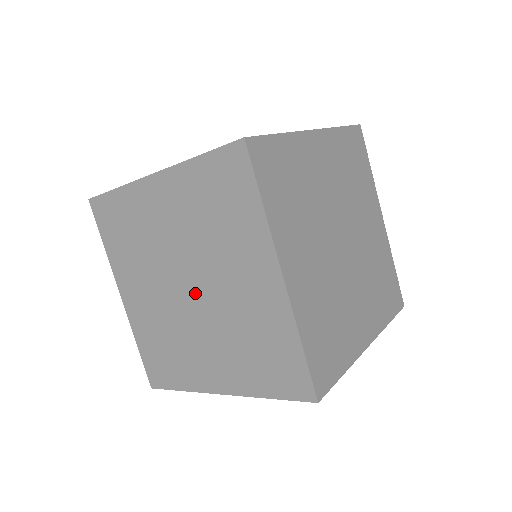
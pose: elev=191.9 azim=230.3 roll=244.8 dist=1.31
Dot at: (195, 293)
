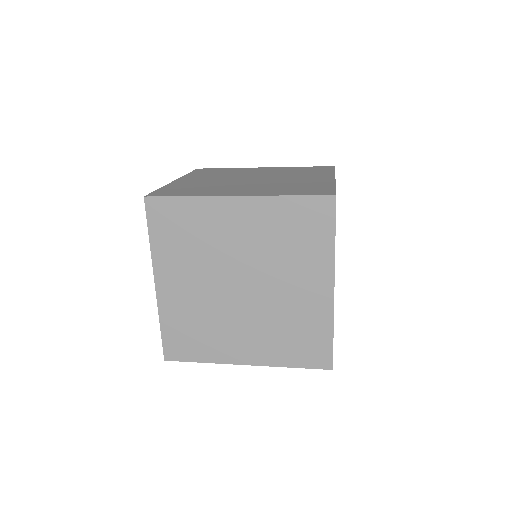
Dot at: occluded
